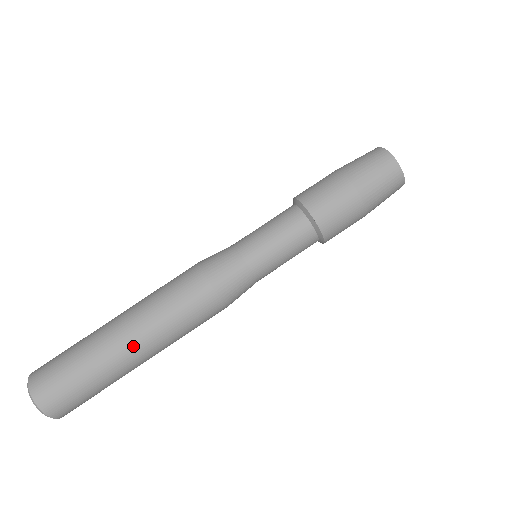
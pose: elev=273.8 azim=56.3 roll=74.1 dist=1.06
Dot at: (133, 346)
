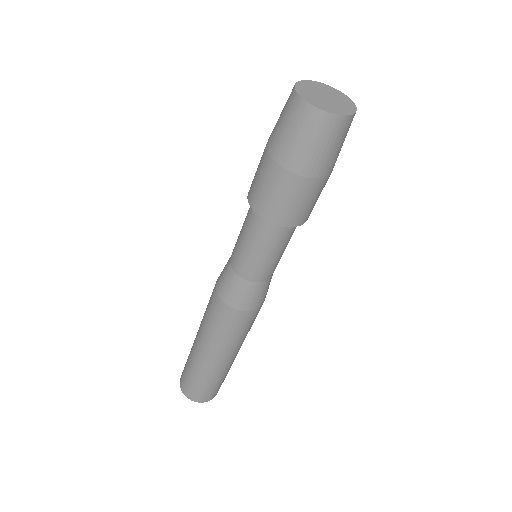
Dot at: (213, 359)
